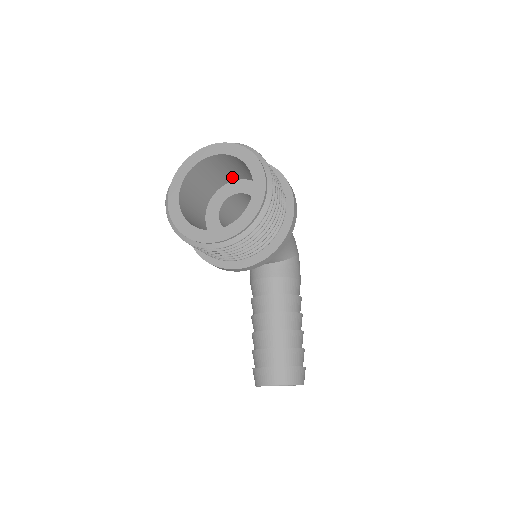
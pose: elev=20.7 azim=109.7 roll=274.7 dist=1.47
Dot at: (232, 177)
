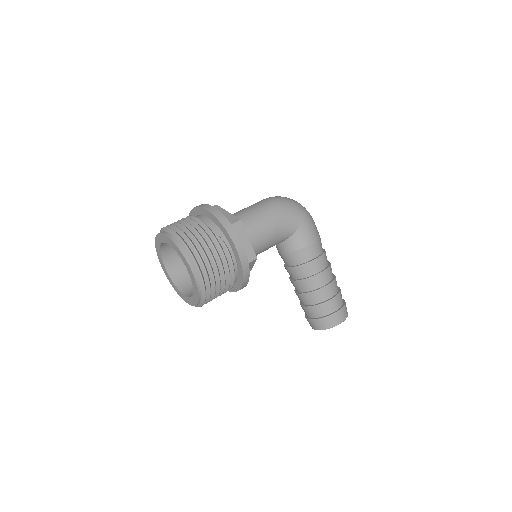
Dot at: occluded
